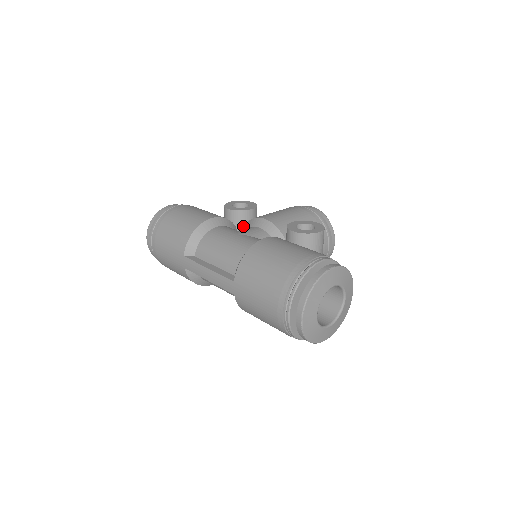
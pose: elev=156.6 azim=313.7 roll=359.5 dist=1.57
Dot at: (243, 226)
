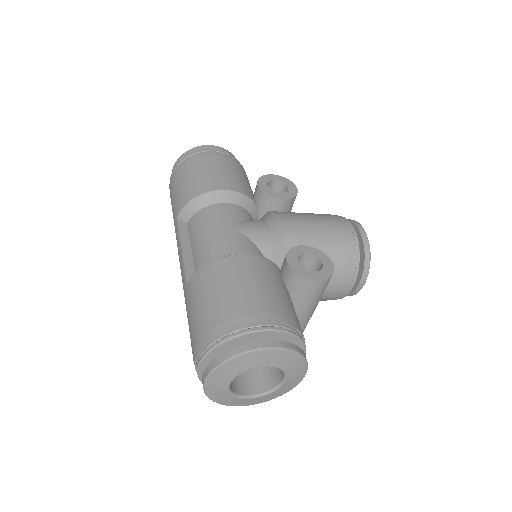
Dot at: (266, 212)
